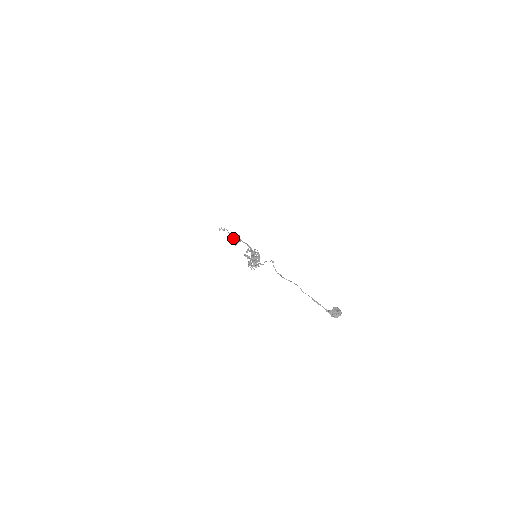
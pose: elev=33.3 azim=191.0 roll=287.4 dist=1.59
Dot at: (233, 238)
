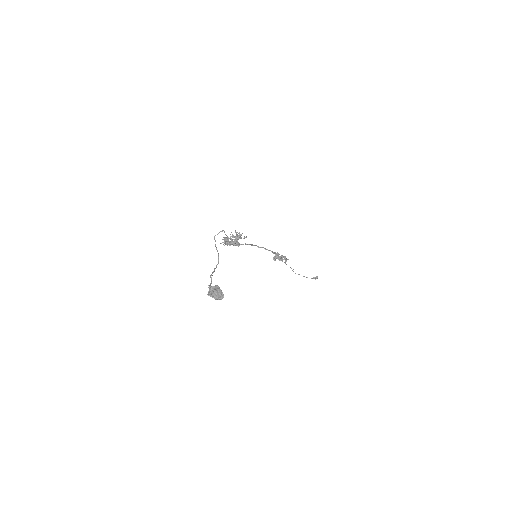
Dot at: (281, 258)
